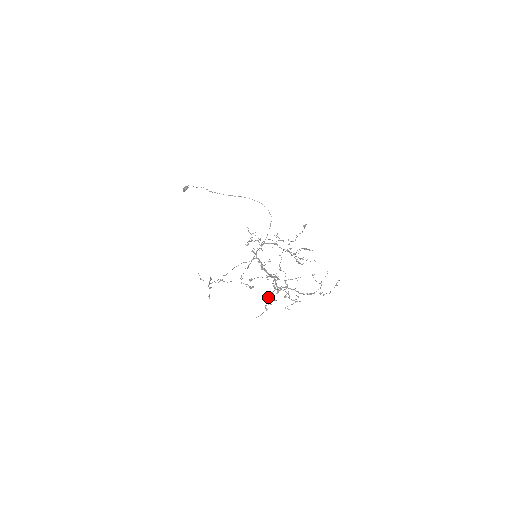
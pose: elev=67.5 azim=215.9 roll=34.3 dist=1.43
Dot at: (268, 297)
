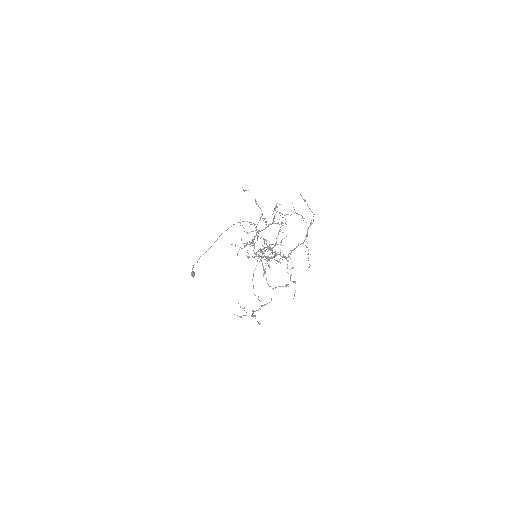
Dot at: (268, 266)
